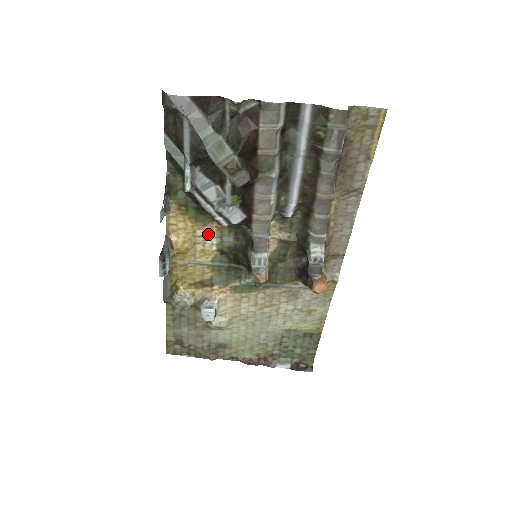
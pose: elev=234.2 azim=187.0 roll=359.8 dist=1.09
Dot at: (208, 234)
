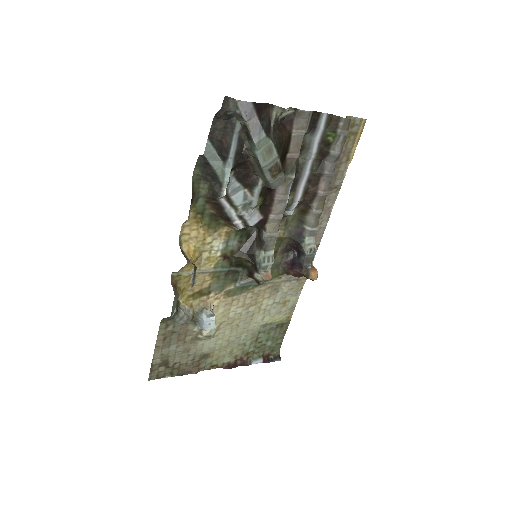
Dot at: (216, 240)
